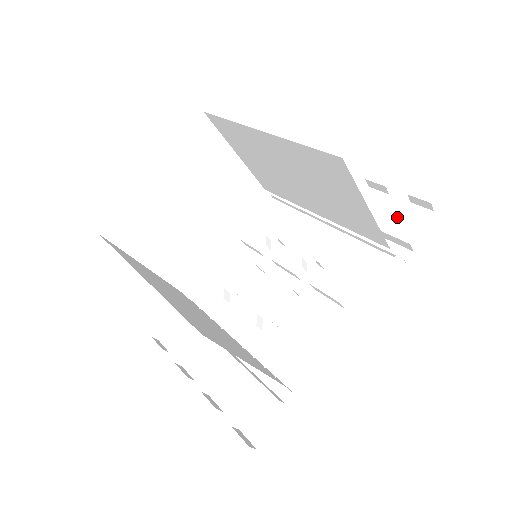
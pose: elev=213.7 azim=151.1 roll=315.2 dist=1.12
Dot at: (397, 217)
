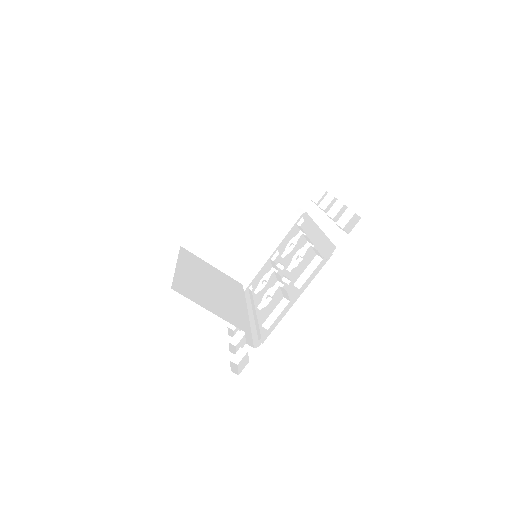
Dot at: (344, 225)
